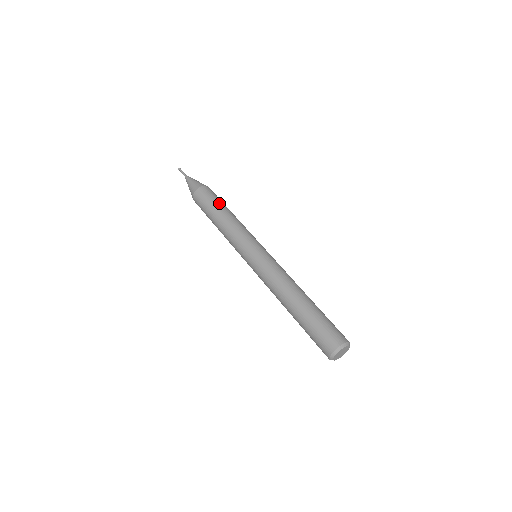
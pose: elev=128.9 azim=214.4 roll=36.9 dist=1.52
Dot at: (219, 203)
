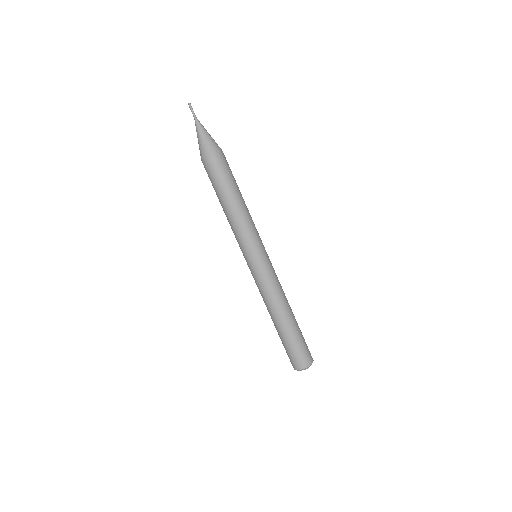
Dot at: (230, 185)
